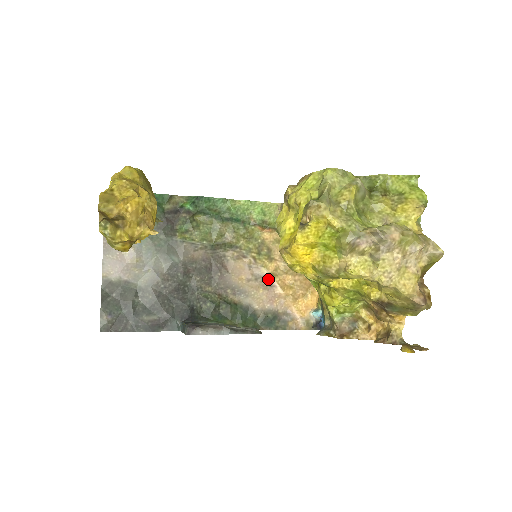
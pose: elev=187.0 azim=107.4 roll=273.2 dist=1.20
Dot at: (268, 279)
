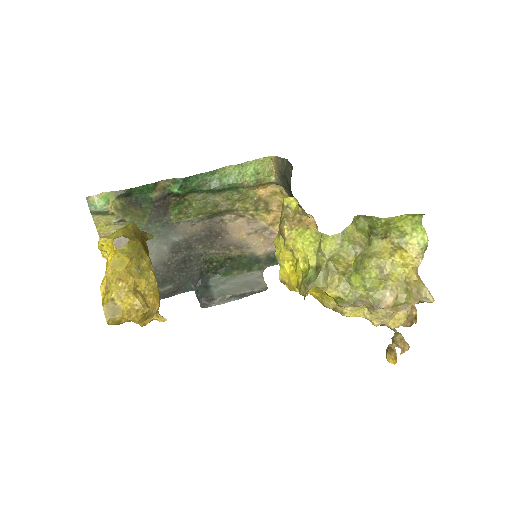
Dot at: (268, 229)
